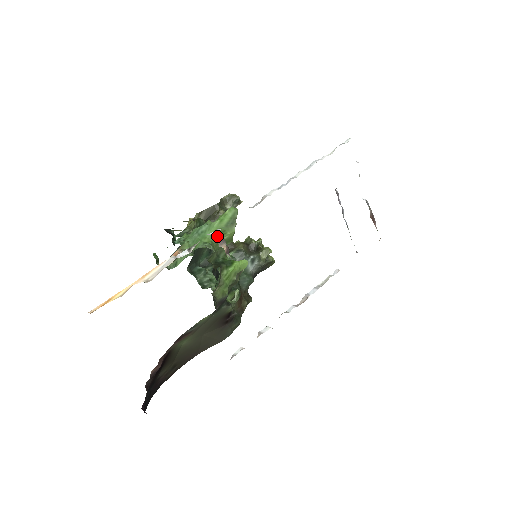
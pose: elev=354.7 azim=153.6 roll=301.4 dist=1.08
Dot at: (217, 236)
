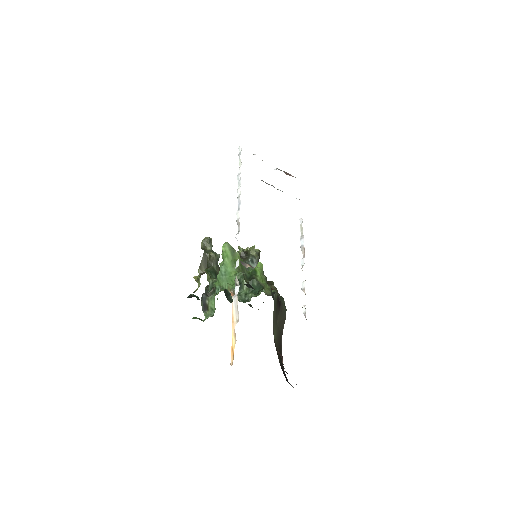
Dot at: (235, 266)
